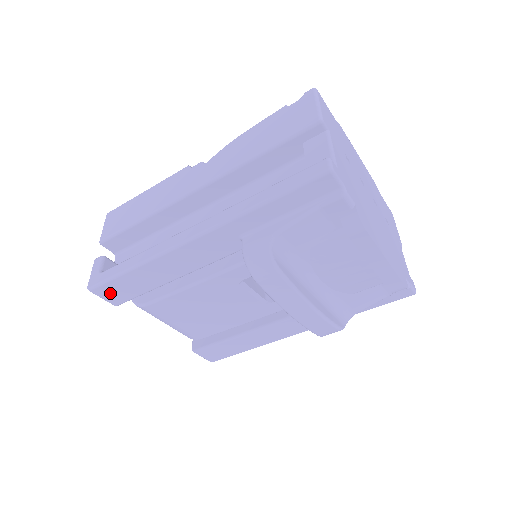
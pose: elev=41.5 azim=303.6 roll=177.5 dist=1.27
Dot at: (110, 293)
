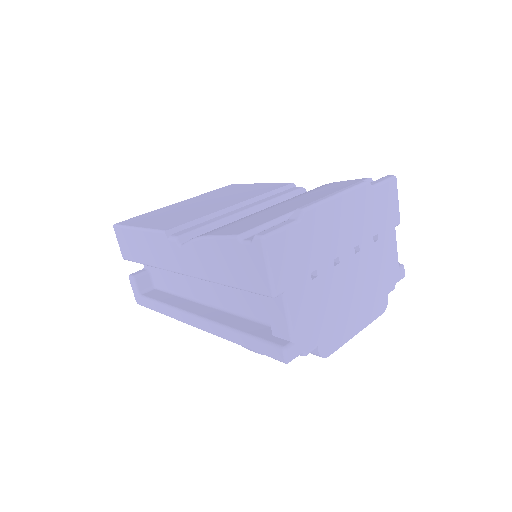
Dot at: occluded
